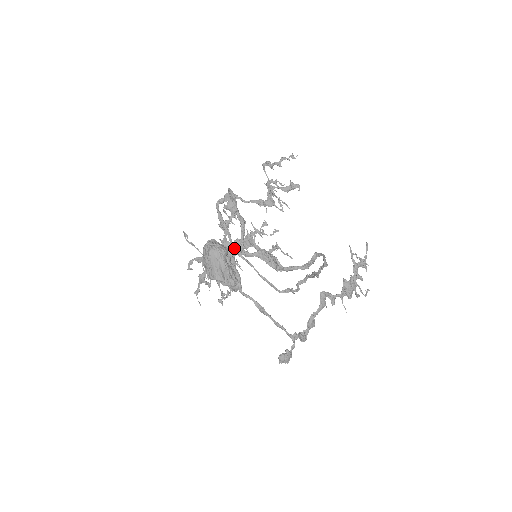
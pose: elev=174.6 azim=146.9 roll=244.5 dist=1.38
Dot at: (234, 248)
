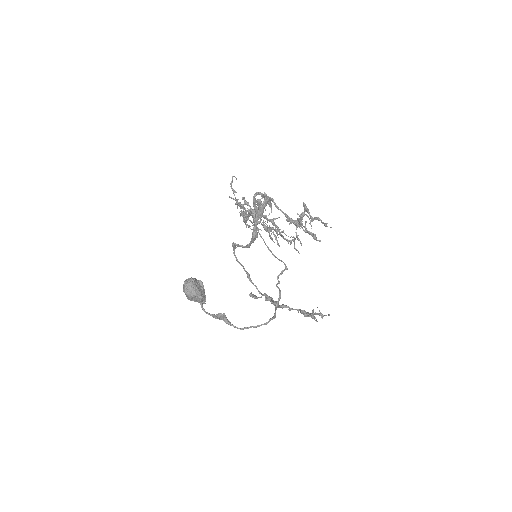
Dot at: occluded
